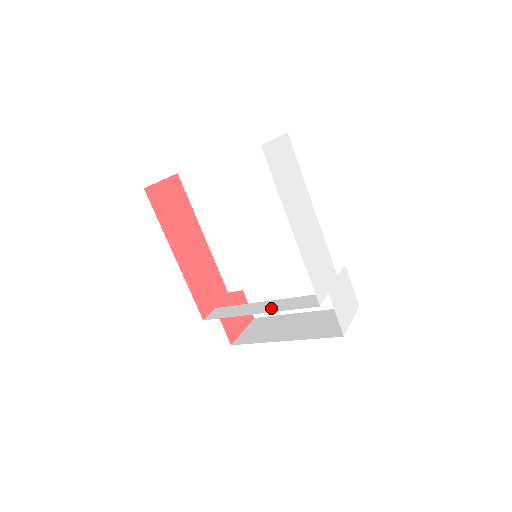
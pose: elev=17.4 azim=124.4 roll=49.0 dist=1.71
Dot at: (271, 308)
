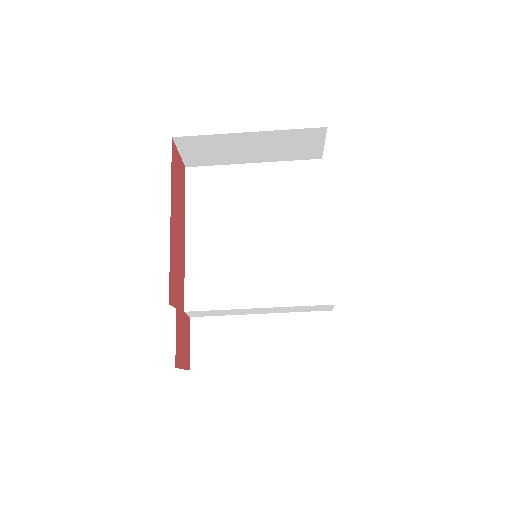
Dot at: occluded
